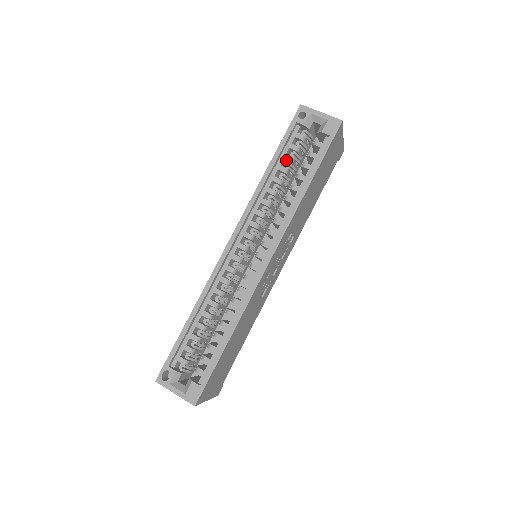
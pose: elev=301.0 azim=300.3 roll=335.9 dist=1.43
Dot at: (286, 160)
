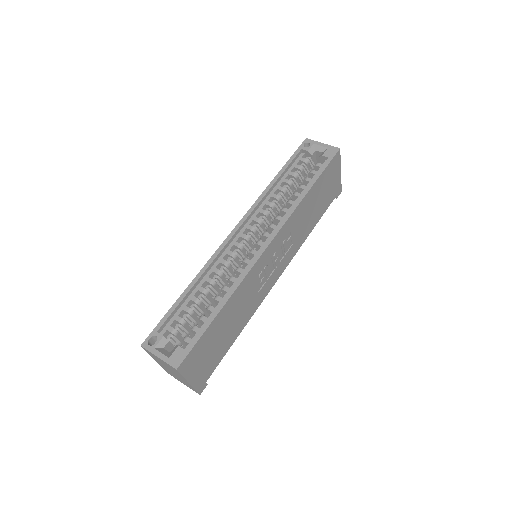
Dot at: (291, 176)
